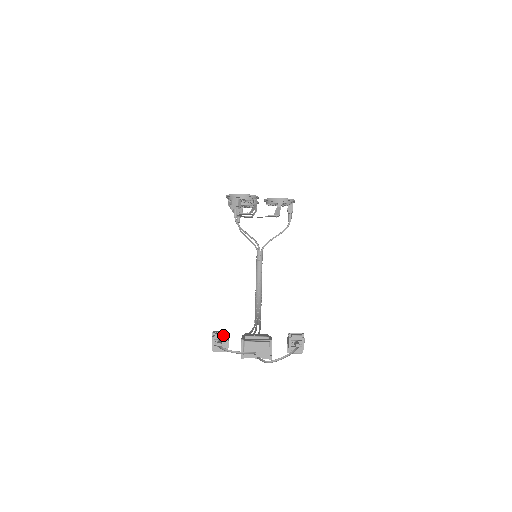
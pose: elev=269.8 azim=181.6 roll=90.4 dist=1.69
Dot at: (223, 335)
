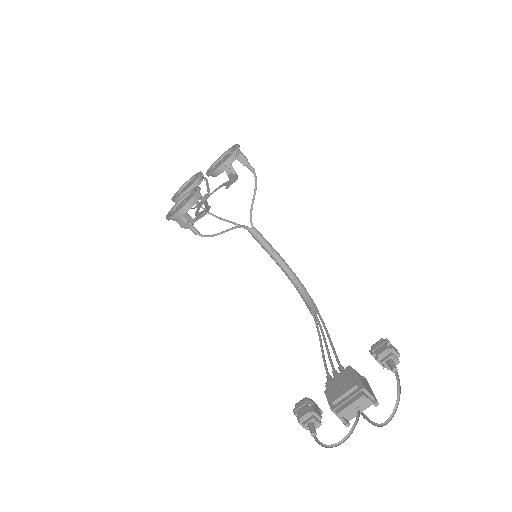
Dot at: (307, 414)
